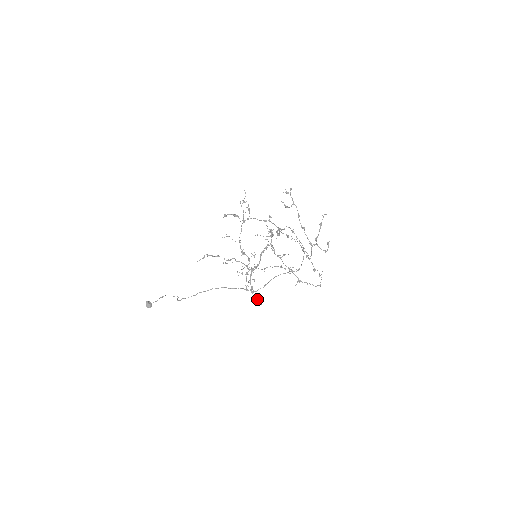
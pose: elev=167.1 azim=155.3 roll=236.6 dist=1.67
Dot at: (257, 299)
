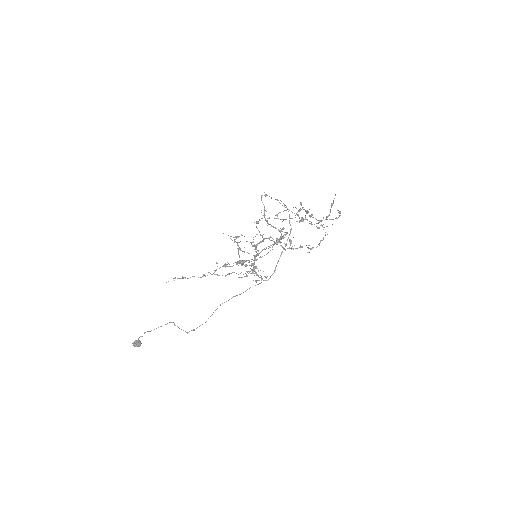
Dot at: occluded
